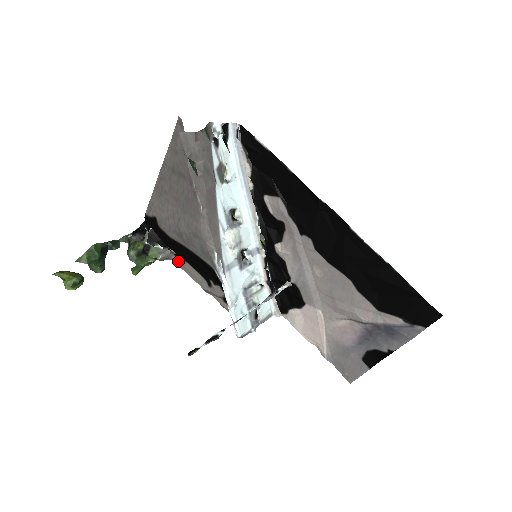
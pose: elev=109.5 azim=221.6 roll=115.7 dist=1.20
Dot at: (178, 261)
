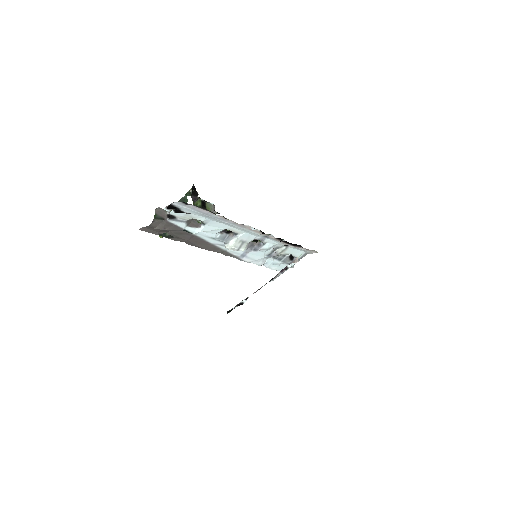
Dot at: occluded
